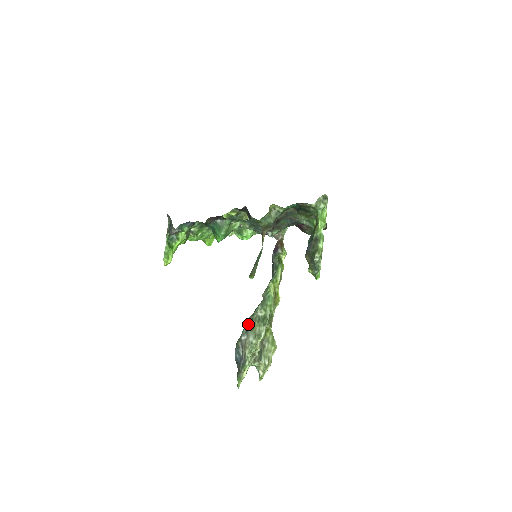
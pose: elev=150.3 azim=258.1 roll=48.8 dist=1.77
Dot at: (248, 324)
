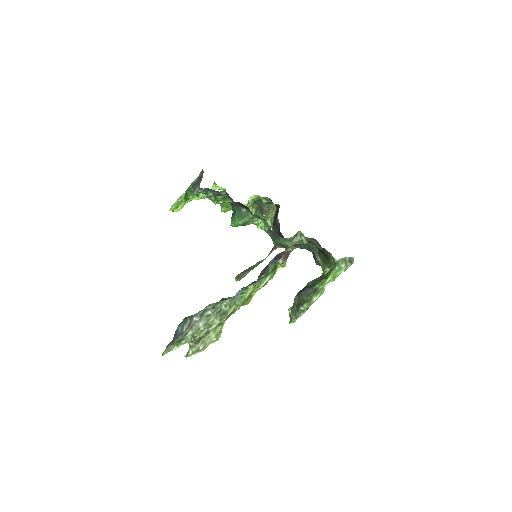
Dot at: (207, 309)
